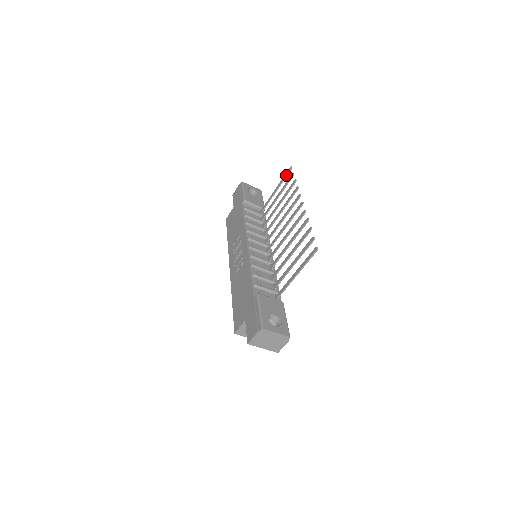
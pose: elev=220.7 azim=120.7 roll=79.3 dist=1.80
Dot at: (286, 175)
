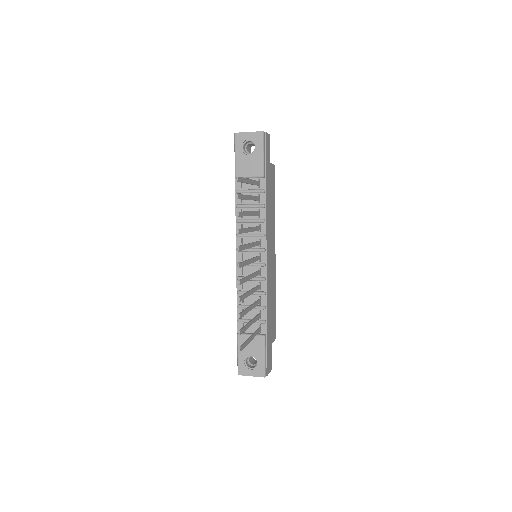
Dot at: occluded
